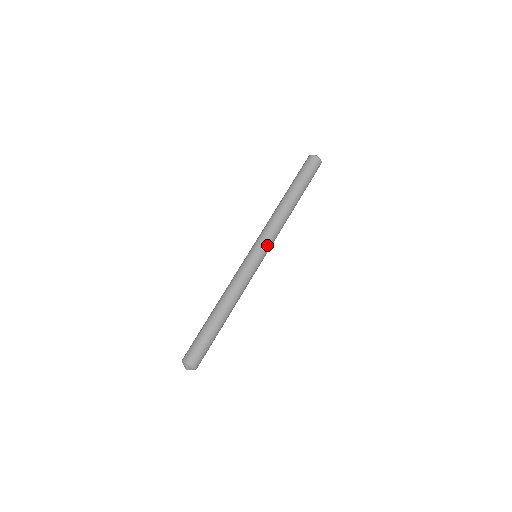
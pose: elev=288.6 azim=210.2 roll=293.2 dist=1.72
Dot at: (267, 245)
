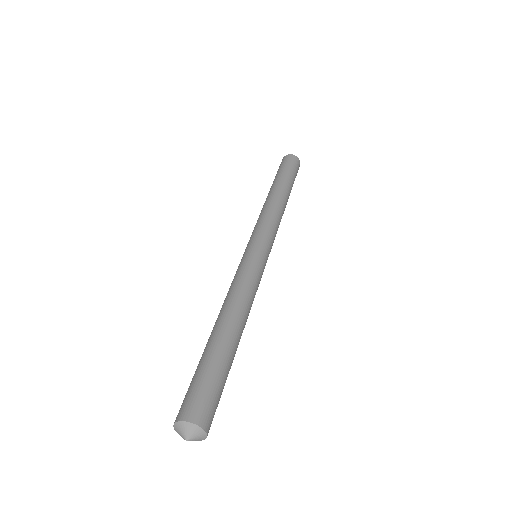
Dot at: (260, 234)
